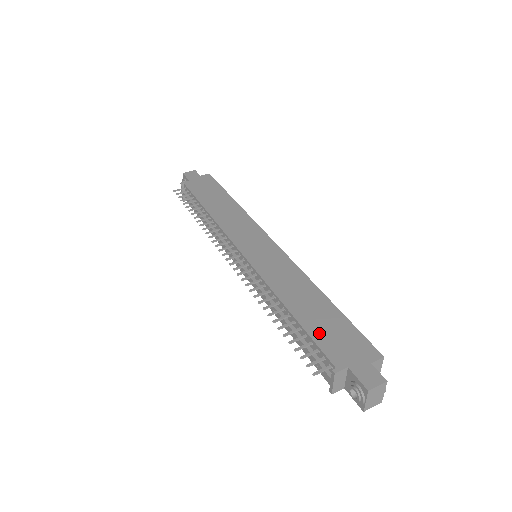
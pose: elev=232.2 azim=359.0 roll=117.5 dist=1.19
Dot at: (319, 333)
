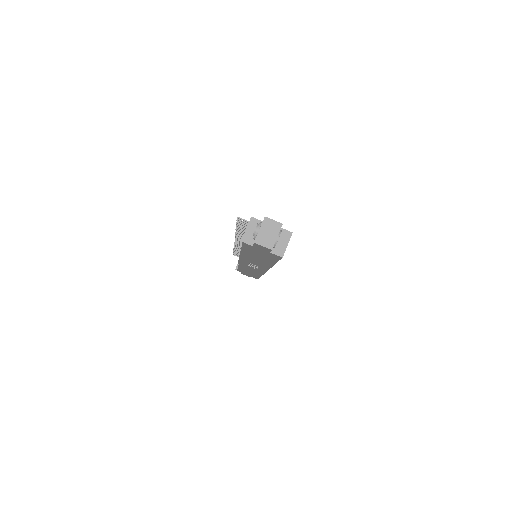
Dot at: occluded
